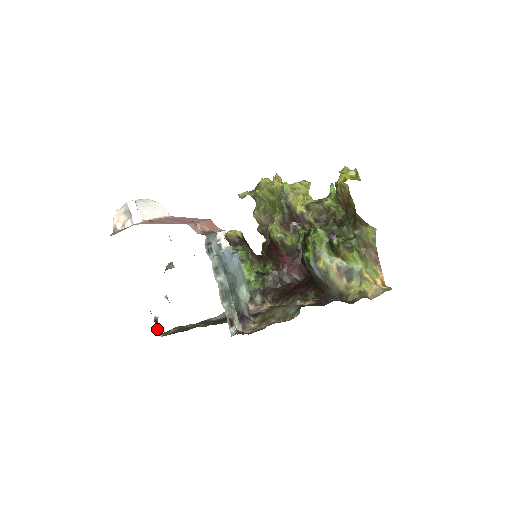
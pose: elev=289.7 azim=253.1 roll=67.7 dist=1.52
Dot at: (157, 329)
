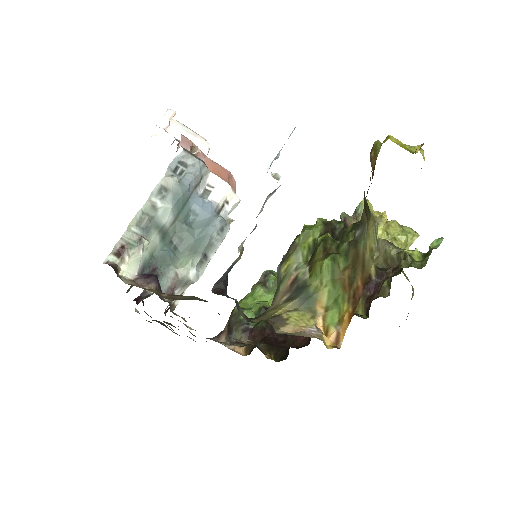
Dot at: (138, 298)
